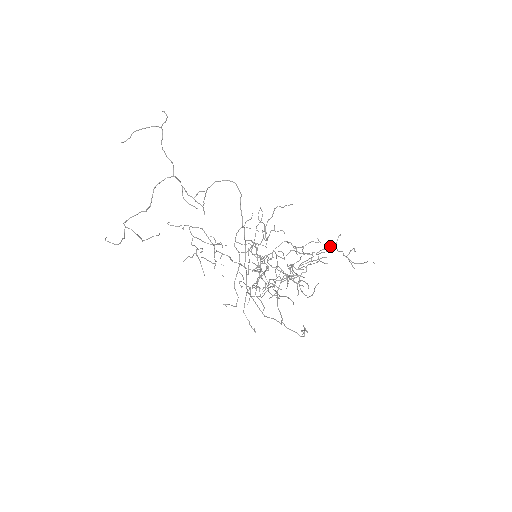
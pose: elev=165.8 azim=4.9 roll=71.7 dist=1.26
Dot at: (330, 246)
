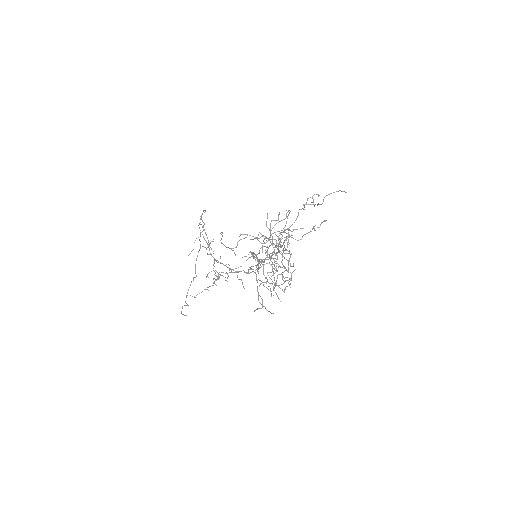
Dot at: occluded
